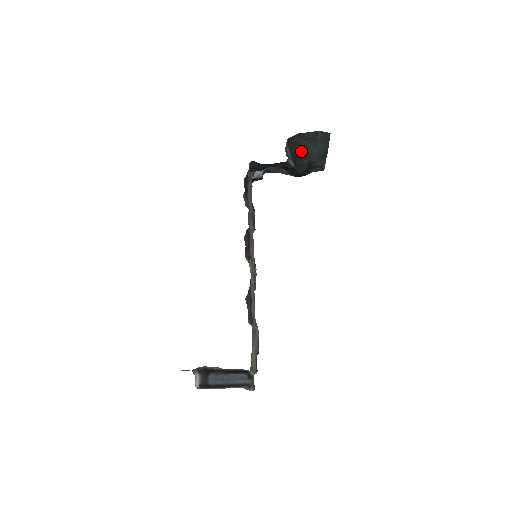
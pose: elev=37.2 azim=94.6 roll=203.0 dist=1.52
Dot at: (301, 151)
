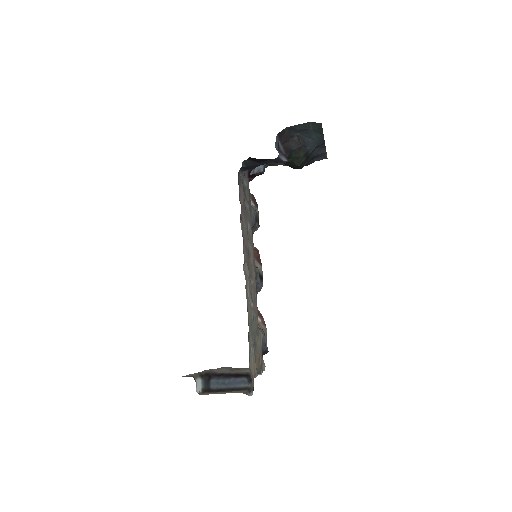
Dot at: (295, 144)
